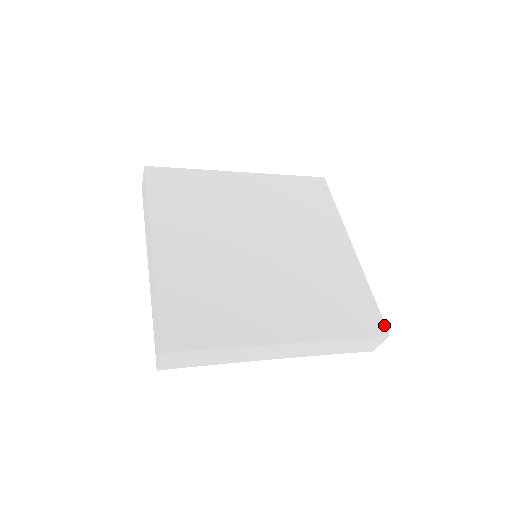
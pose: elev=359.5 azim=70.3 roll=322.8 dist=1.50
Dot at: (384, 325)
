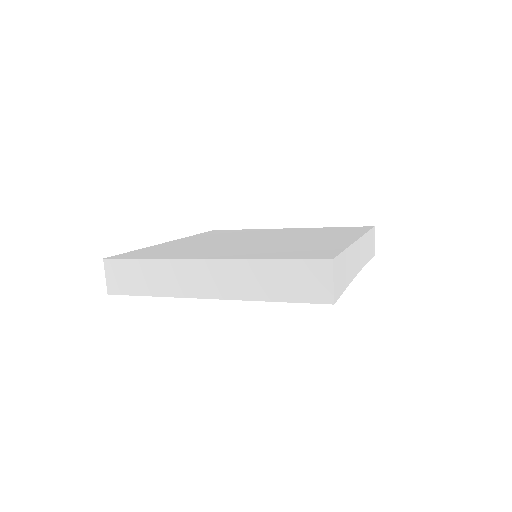
Dot at: occluded
